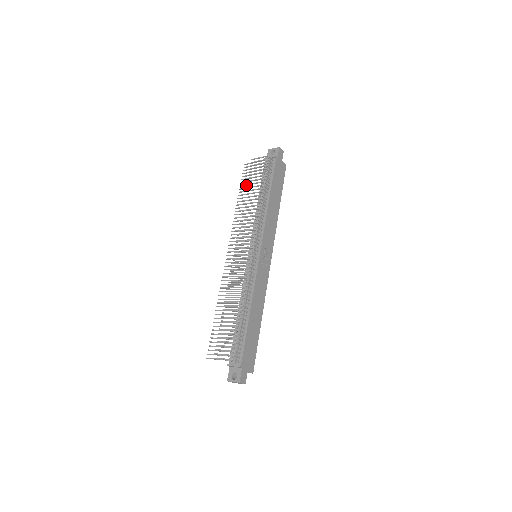
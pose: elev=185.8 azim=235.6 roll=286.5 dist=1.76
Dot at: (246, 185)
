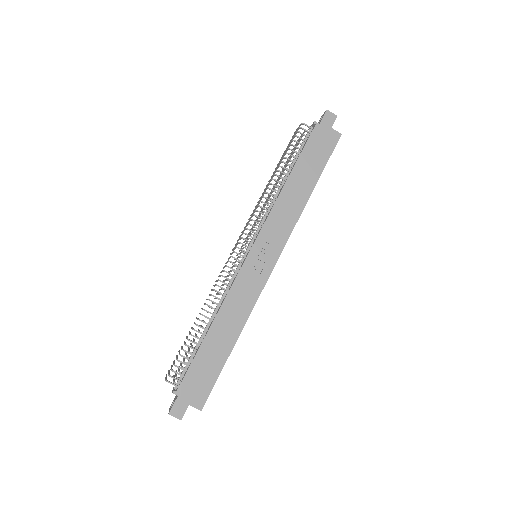
Dot at: occluded
